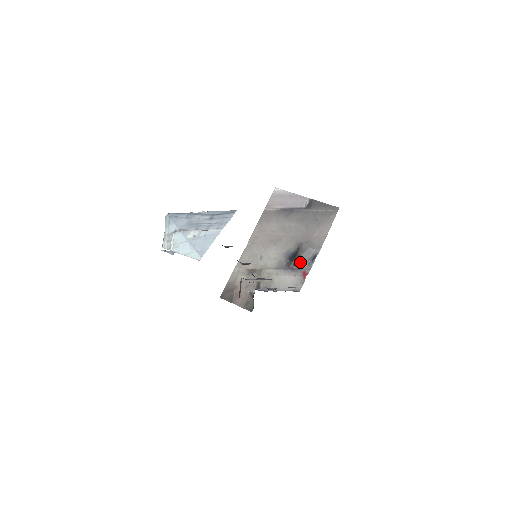
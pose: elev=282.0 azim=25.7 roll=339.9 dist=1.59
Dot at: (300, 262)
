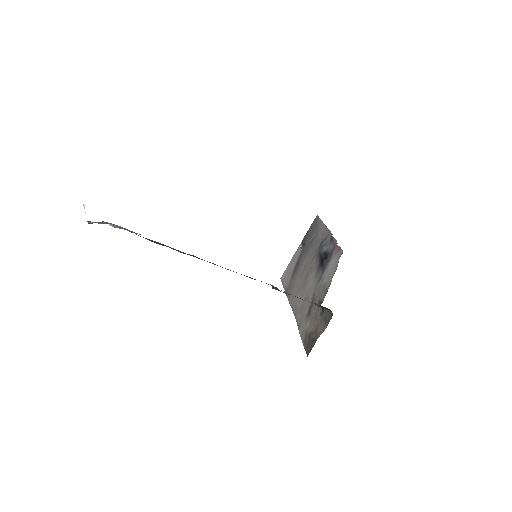
Dot at: (327, 253)
